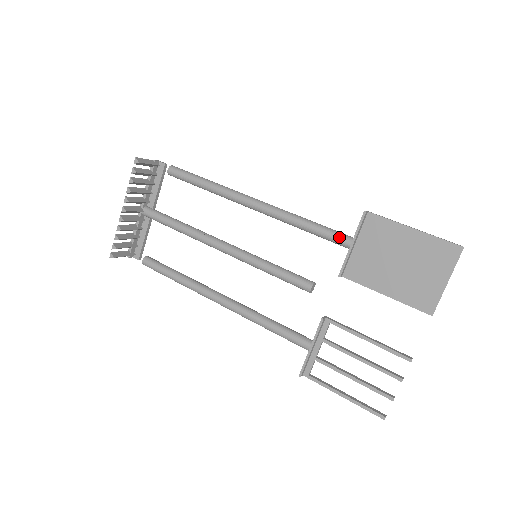
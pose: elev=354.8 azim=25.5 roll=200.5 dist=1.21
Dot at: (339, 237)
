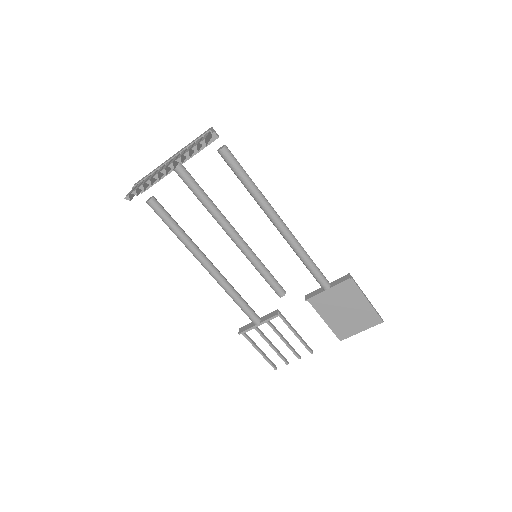
Dot at: (323, 282)
